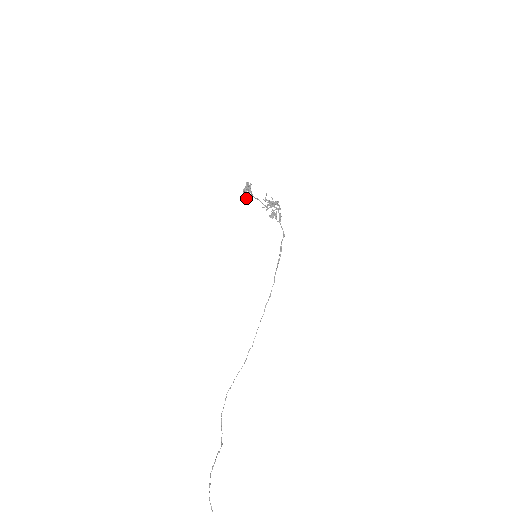
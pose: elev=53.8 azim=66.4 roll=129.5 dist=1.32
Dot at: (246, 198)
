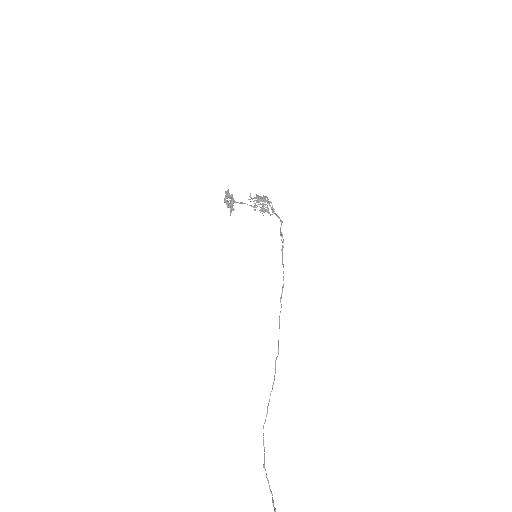
Dot at: (231, 210)
